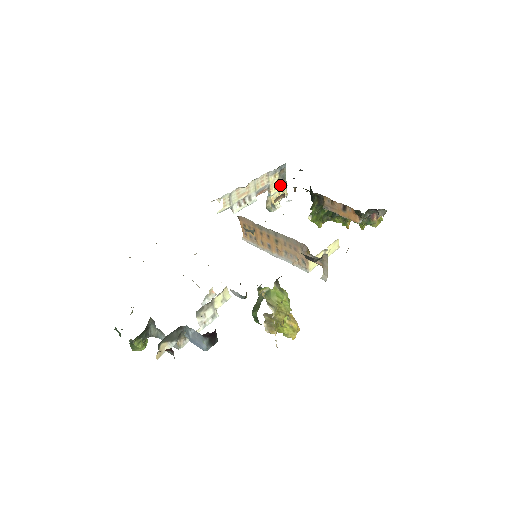
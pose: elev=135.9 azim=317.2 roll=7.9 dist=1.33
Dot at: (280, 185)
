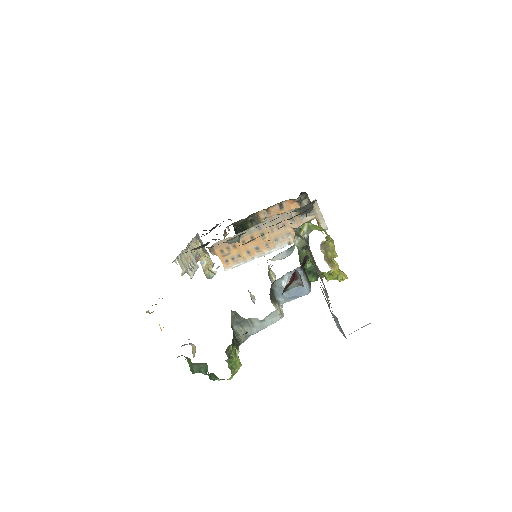
Dot at: (204, 254)
